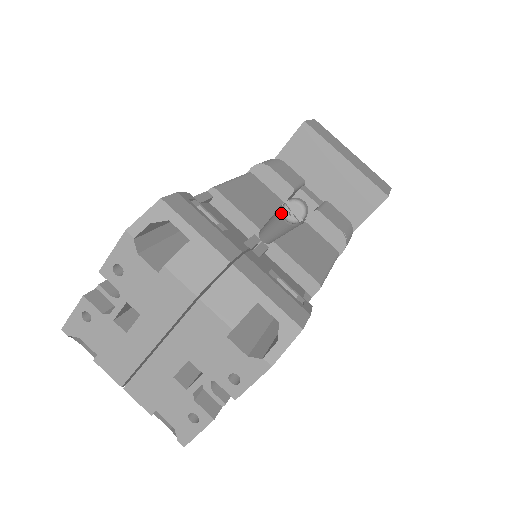
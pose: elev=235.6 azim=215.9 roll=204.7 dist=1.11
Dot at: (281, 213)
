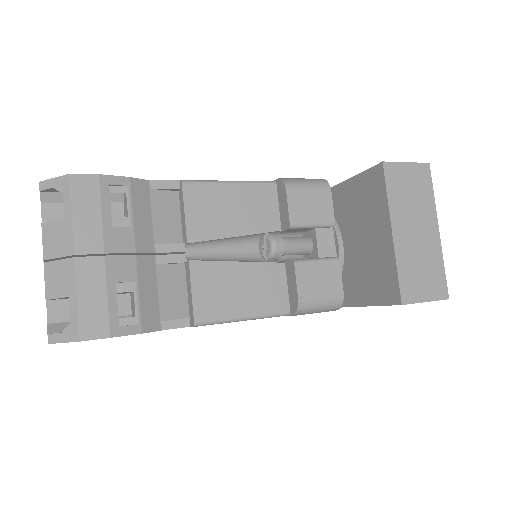
Dot at: occluded
